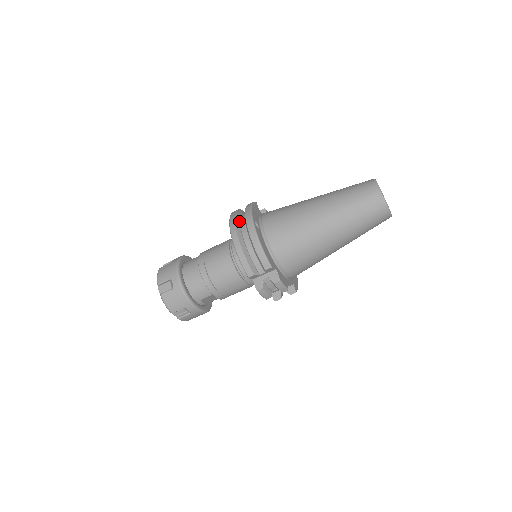
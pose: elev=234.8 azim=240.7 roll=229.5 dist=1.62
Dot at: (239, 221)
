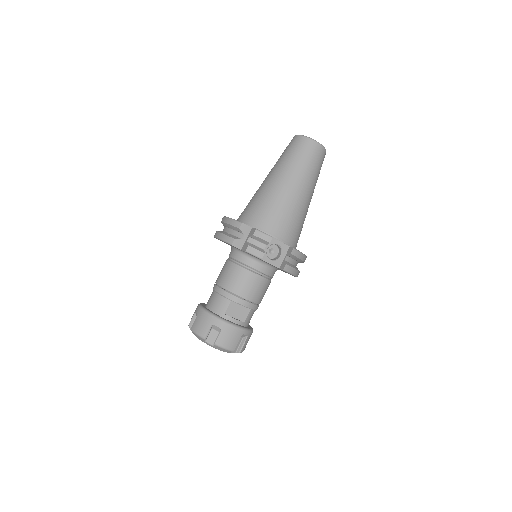
Dot at: occluded
